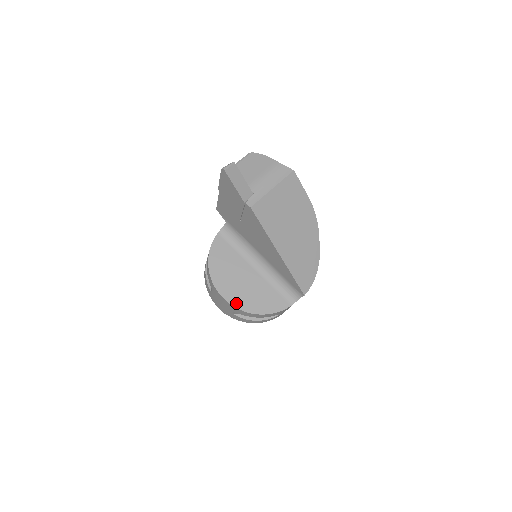
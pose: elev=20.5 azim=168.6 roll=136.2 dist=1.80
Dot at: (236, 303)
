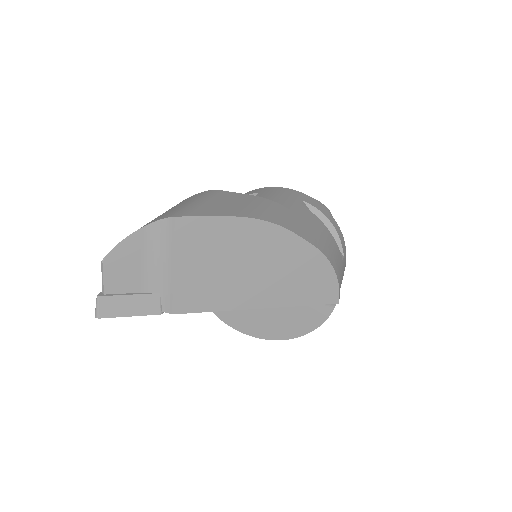
Dot at: (272, 336)
